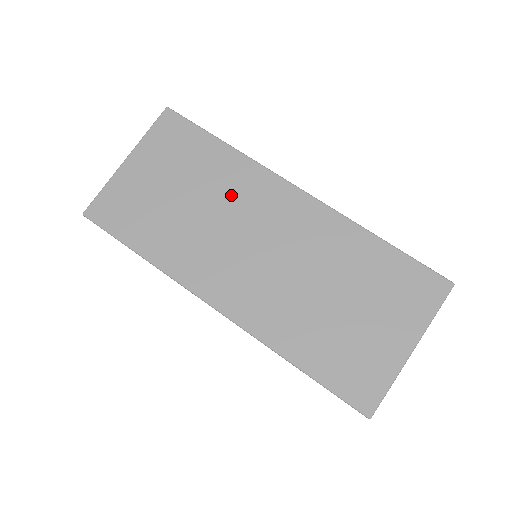
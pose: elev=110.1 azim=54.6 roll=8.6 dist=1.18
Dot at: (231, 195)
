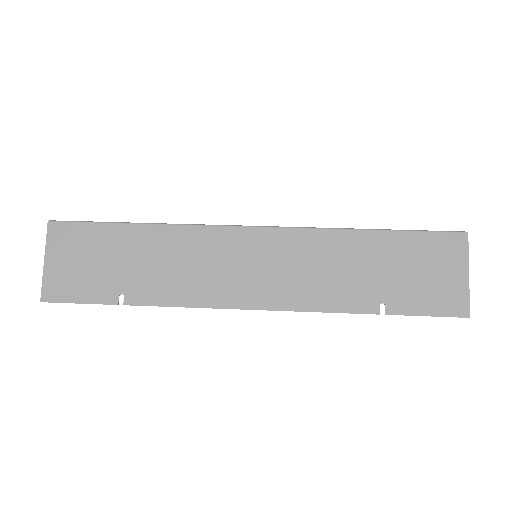
Dot at: occluded
